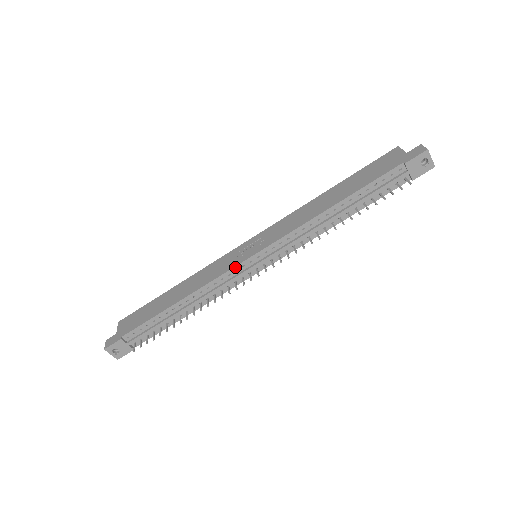
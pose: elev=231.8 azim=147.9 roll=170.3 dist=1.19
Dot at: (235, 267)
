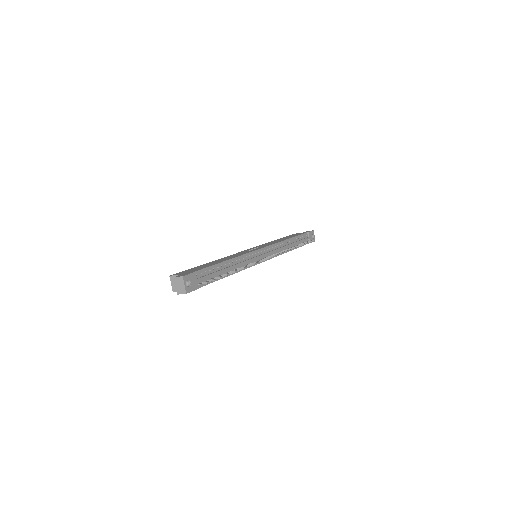
Dot at: (255, 251)
